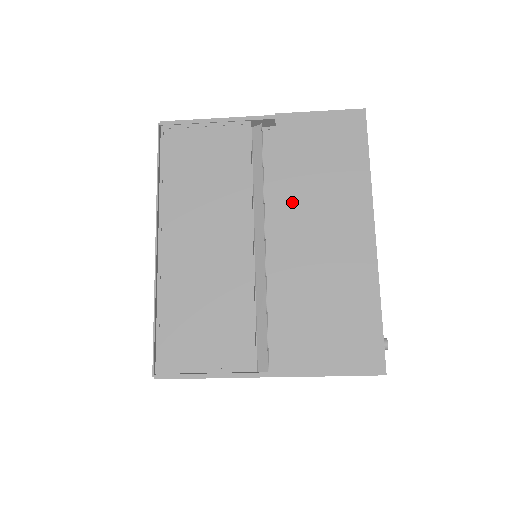
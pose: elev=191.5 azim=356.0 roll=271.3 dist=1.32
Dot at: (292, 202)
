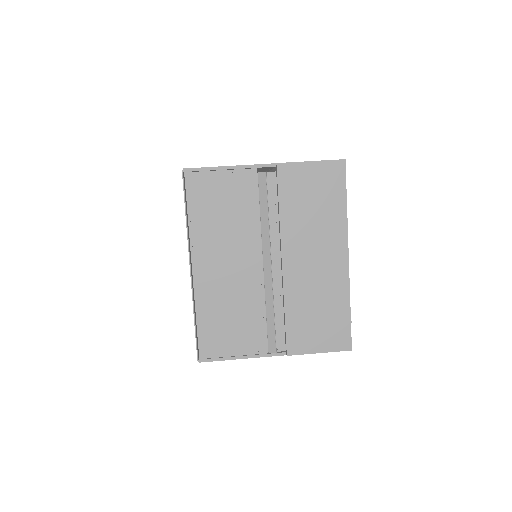
Dot at: (290, 236)
